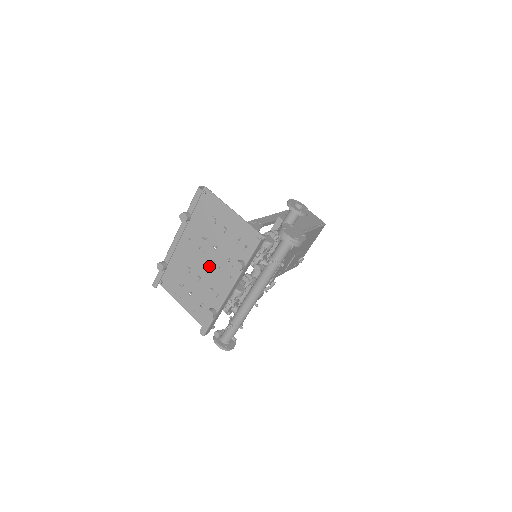
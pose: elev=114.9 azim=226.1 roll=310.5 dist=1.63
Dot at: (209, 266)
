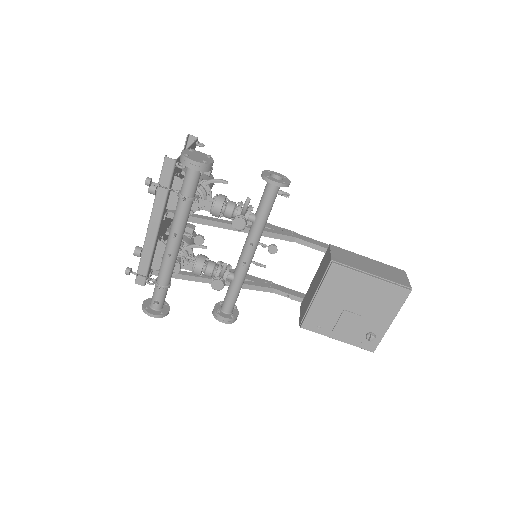
Dot at: occluded
